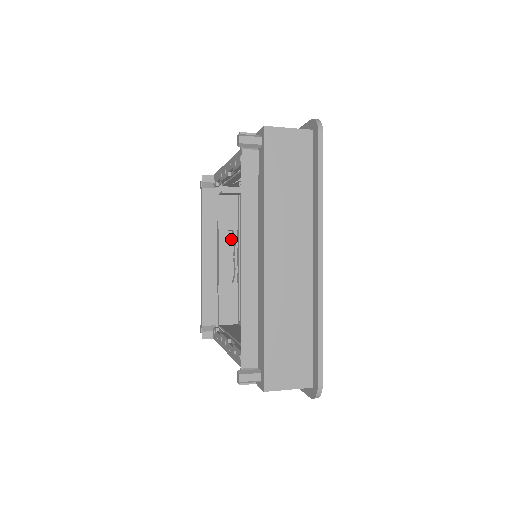
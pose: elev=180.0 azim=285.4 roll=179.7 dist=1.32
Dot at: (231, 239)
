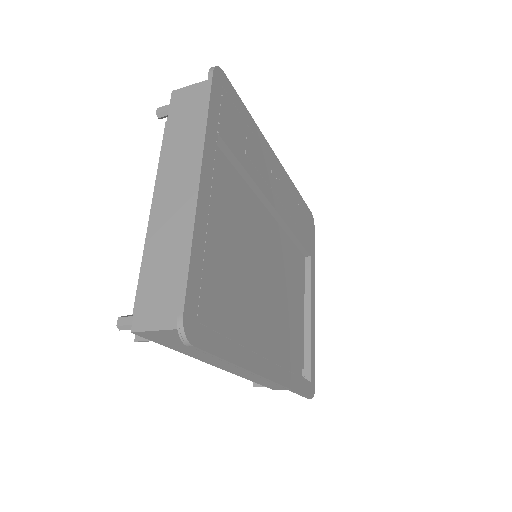
Dot at: occluded
